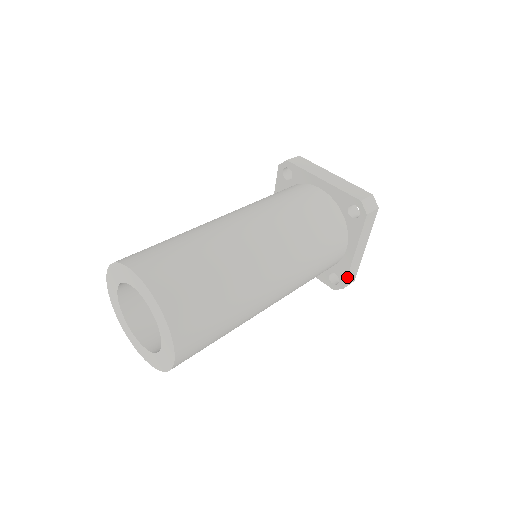
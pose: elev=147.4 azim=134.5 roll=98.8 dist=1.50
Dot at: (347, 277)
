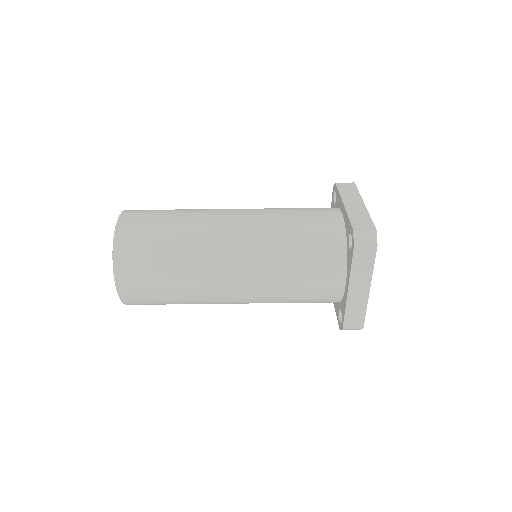
Dot at: (345, 316)
